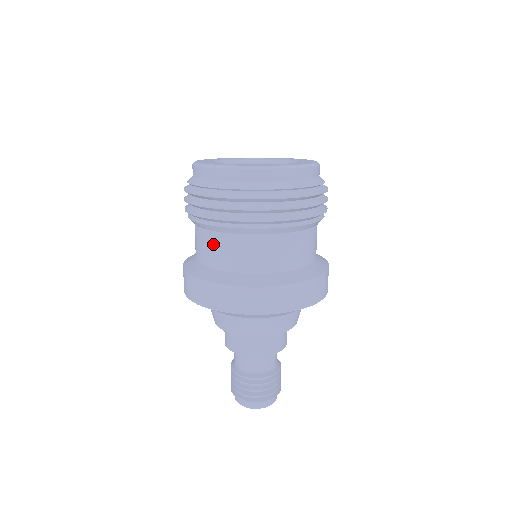
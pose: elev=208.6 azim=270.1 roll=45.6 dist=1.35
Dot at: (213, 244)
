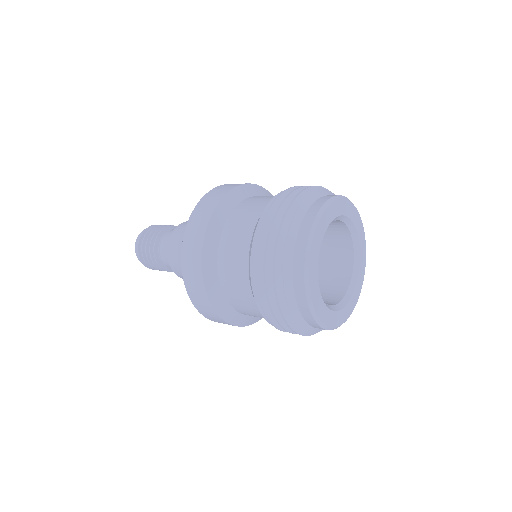
Dot at: (249, 307)
